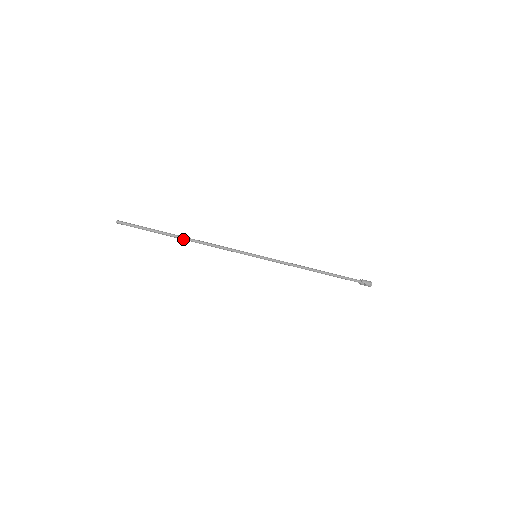
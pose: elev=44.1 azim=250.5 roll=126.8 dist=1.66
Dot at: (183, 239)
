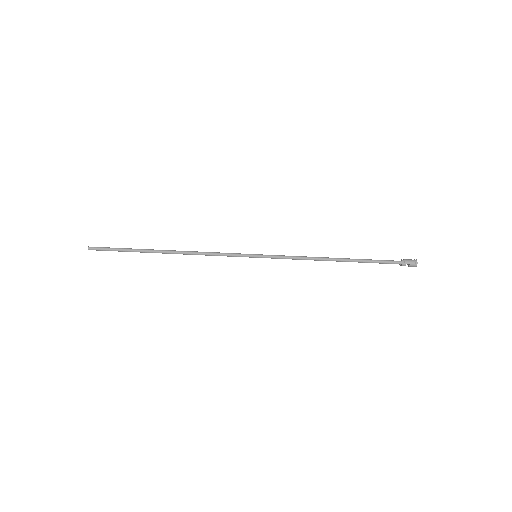
Dot at: (165, 253)
